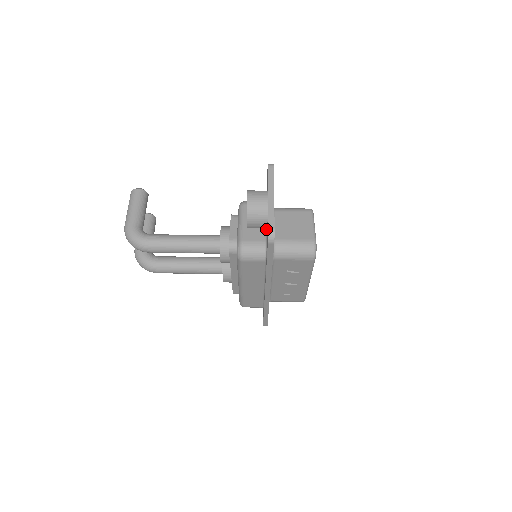
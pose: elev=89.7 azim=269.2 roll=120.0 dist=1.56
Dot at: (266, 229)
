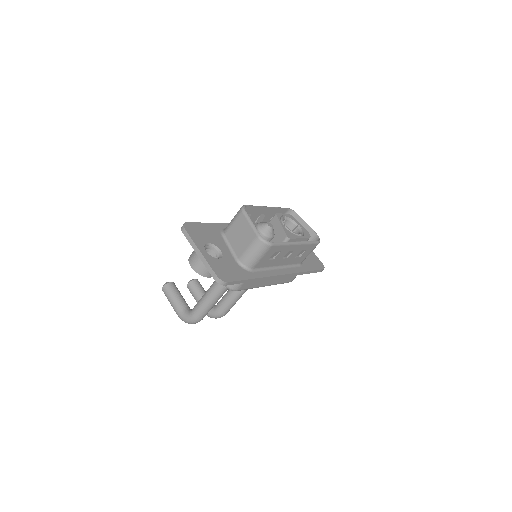
Dot at: occluded
